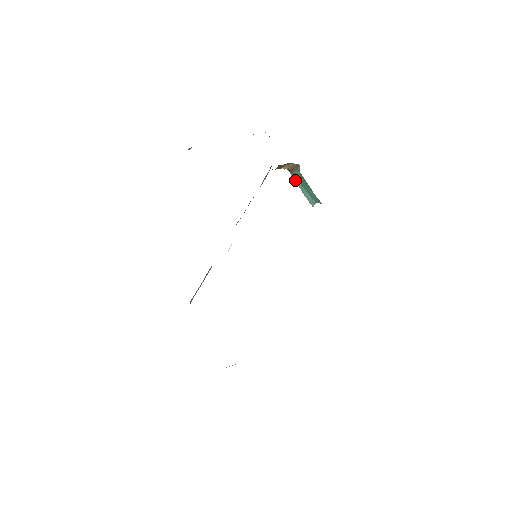
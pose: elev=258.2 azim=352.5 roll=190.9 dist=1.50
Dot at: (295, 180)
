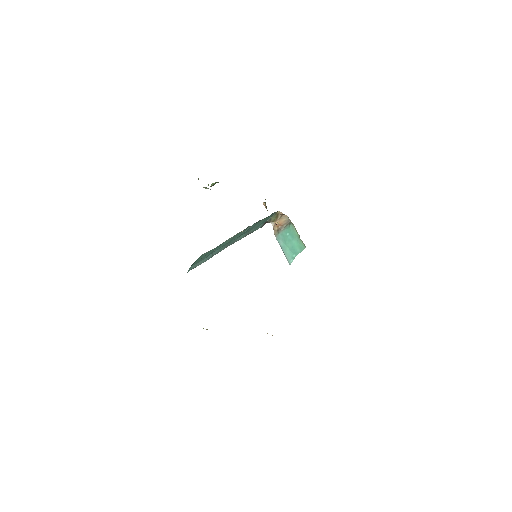
Dot at: (279, 241)
